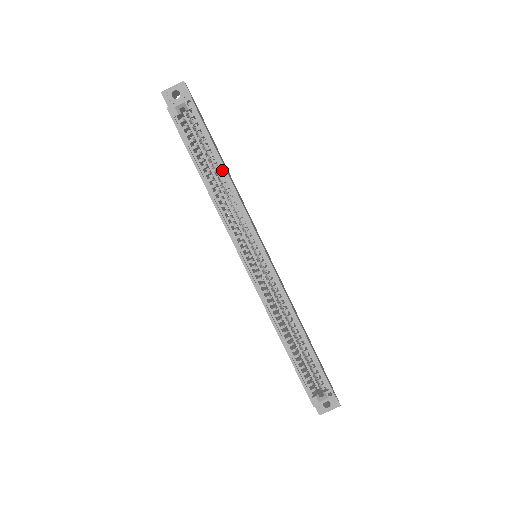
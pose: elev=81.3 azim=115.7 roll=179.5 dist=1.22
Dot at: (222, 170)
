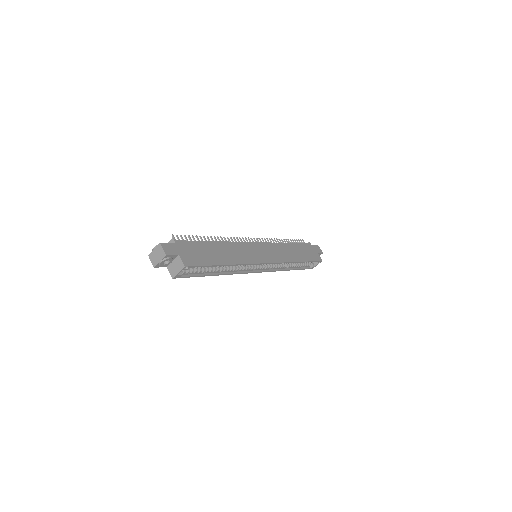
Dot at: (224, 265)
